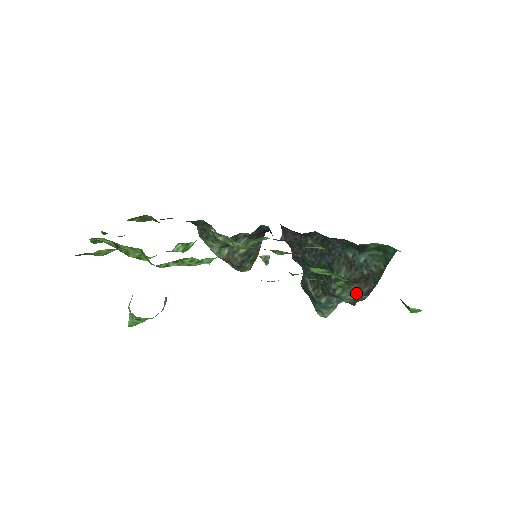
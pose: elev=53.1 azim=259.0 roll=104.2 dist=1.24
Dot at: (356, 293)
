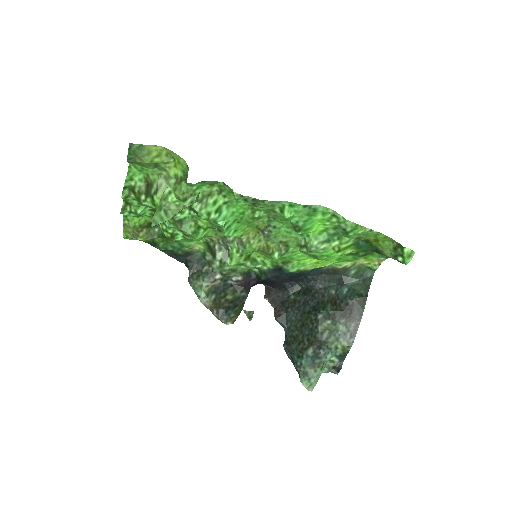
Dot at: (343, 337)
